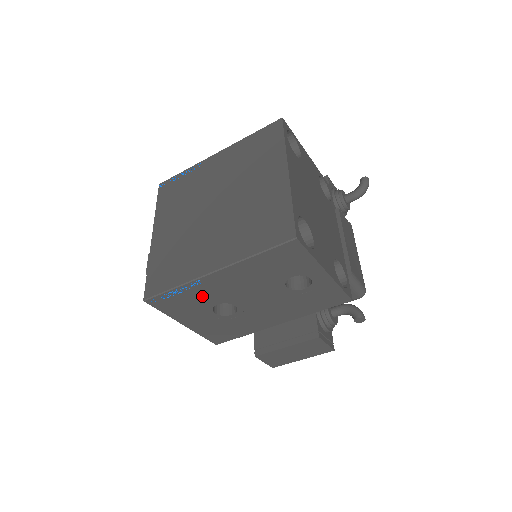
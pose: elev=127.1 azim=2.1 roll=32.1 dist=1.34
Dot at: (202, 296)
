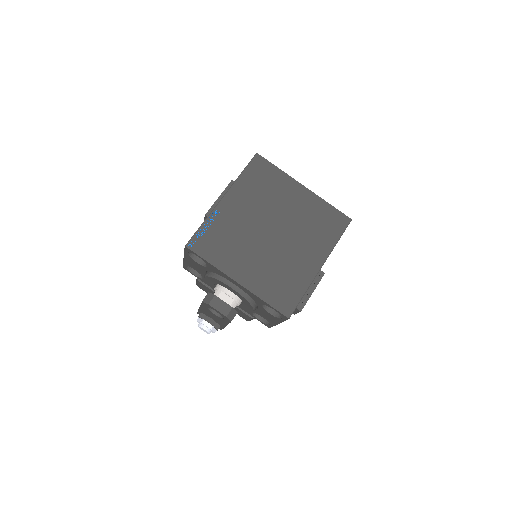
Dot at: occluded
